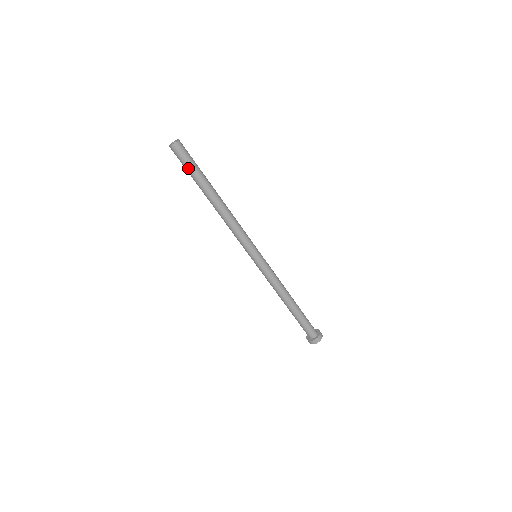
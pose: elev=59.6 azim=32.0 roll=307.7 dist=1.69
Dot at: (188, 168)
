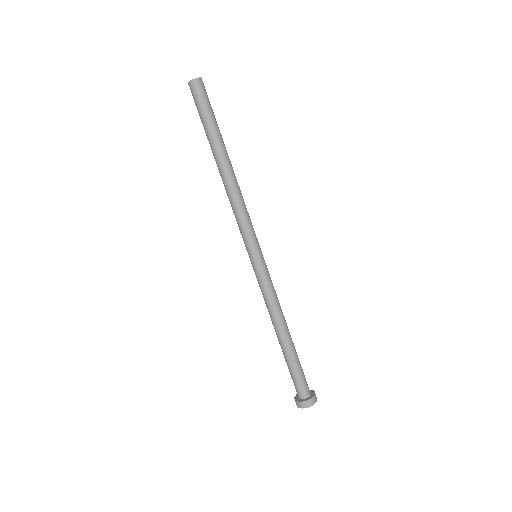
Dot at: (203, 114)
